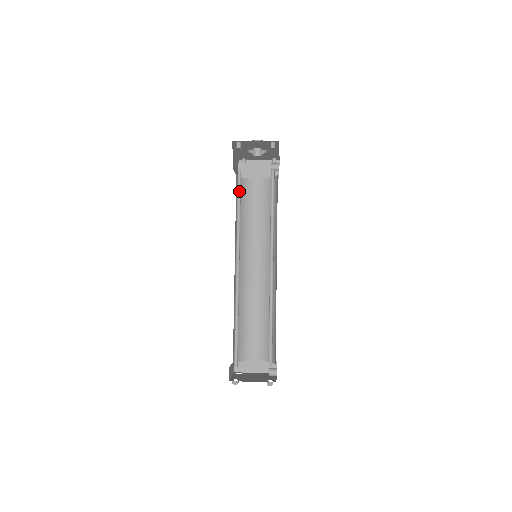
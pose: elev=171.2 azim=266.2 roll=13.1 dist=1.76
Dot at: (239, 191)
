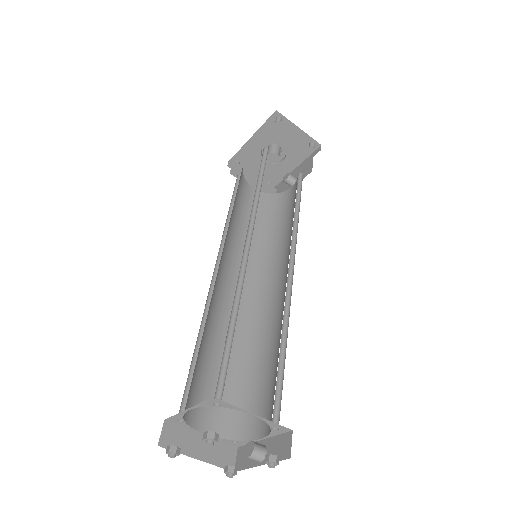
Dot at: (261, 166)
